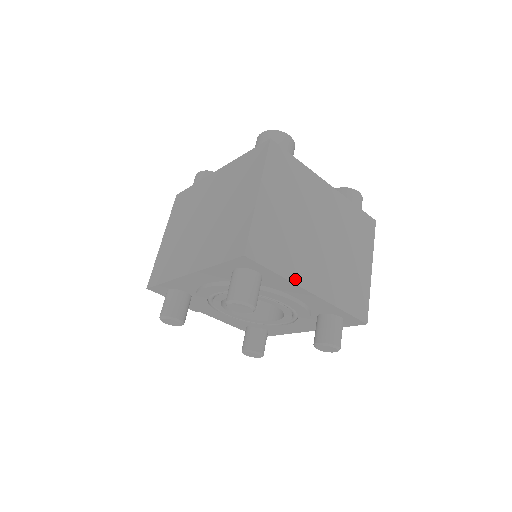
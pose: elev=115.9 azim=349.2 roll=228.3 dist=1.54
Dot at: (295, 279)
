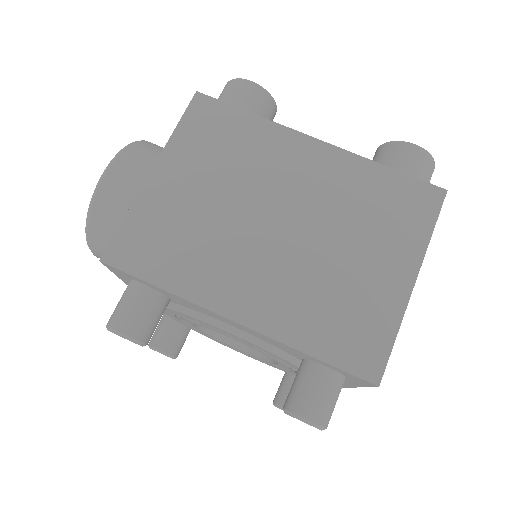
Dot at: occluded
